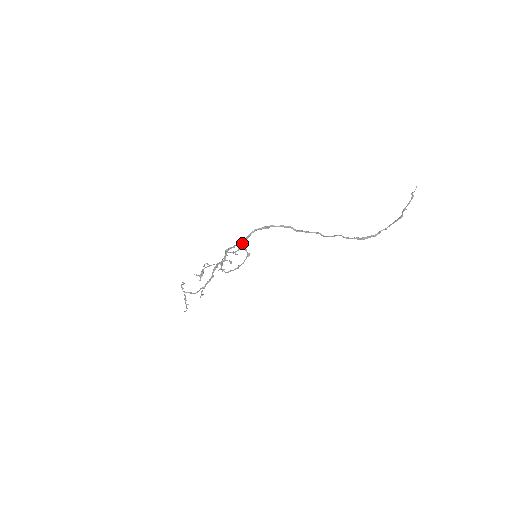
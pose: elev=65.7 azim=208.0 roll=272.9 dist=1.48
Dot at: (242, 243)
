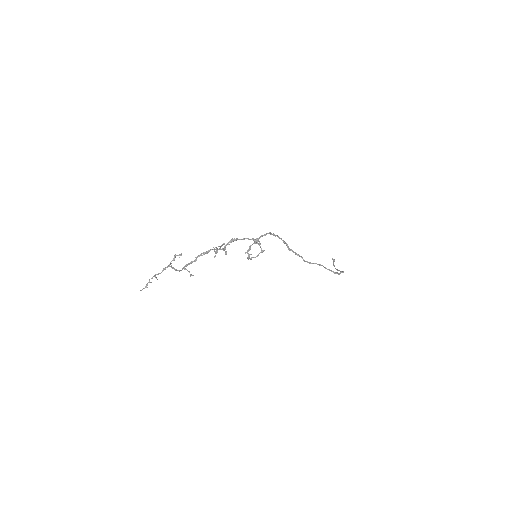
Dot at: occluded
